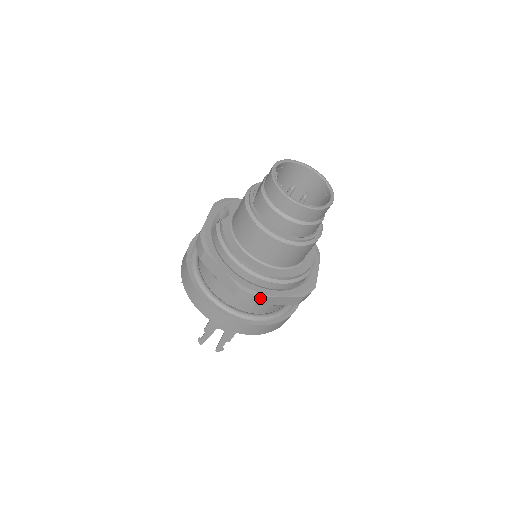
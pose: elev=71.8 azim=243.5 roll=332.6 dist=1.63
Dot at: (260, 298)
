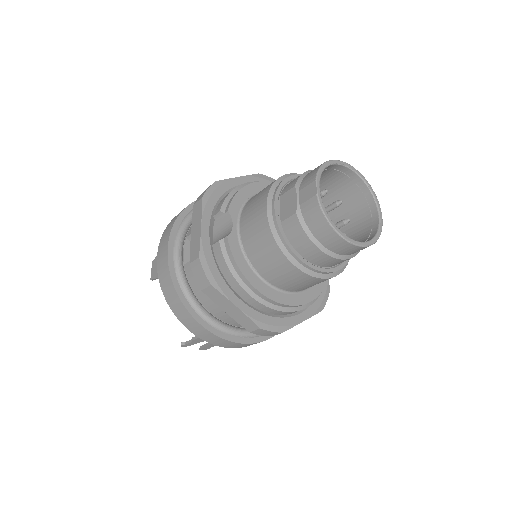
Dot at: (282, 332)
